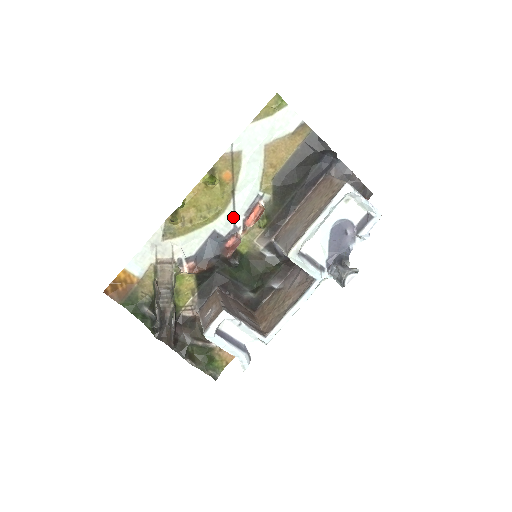
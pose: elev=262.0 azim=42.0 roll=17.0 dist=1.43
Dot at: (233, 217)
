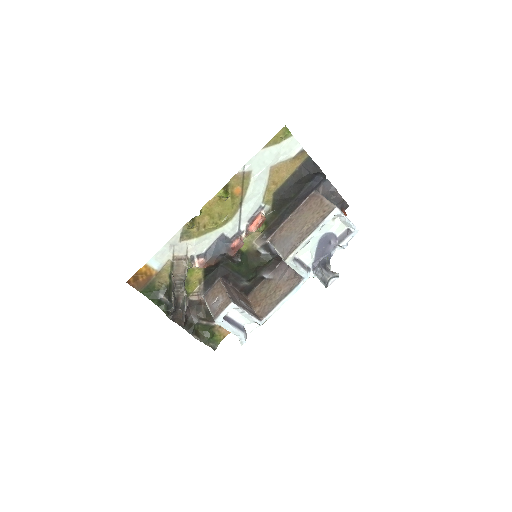
Dot at: (238, 223)
